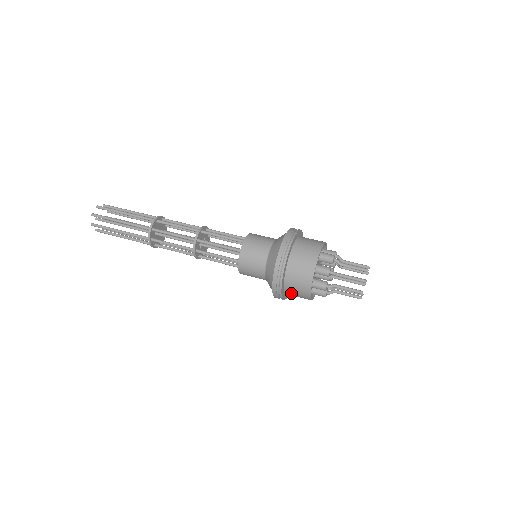
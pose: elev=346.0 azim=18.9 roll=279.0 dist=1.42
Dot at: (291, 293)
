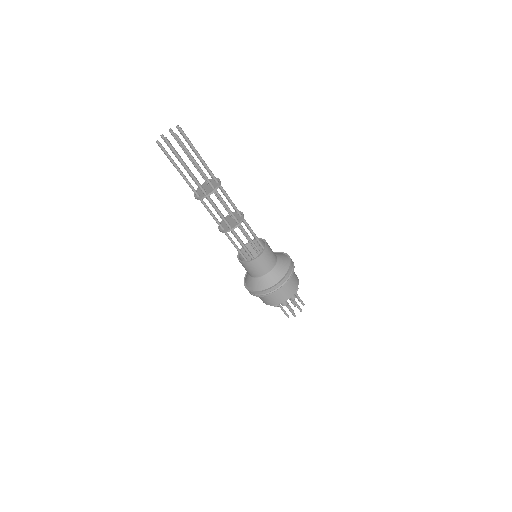
Dot at: occluded
